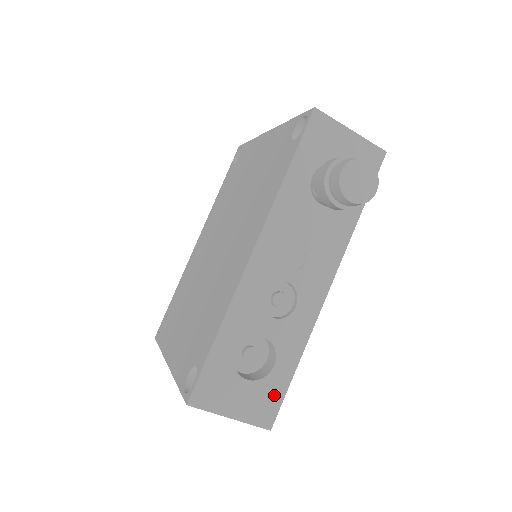
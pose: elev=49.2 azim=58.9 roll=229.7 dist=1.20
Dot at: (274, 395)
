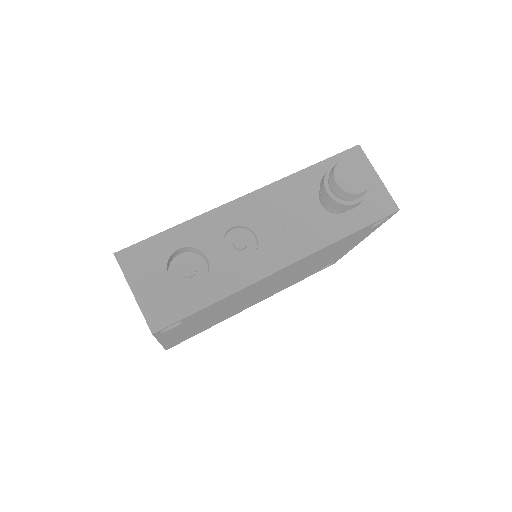
Dot at: (179, 308)
